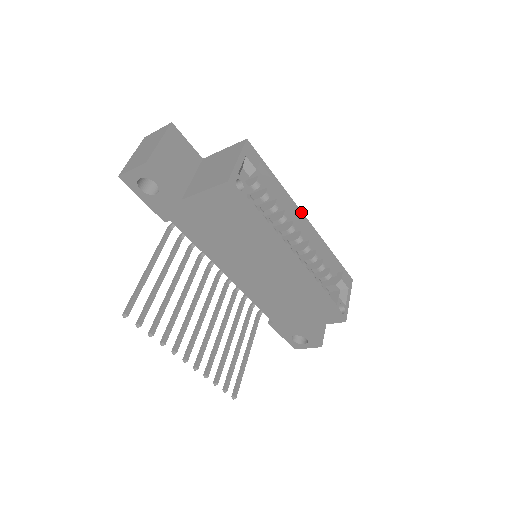
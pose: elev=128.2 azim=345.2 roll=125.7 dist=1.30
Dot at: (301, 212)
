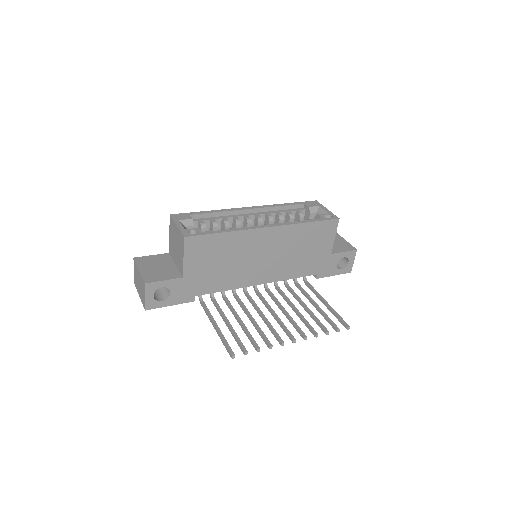
Dot at: (242, 208)
